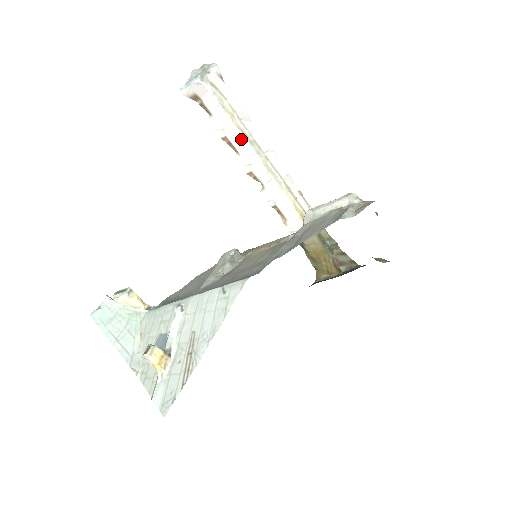
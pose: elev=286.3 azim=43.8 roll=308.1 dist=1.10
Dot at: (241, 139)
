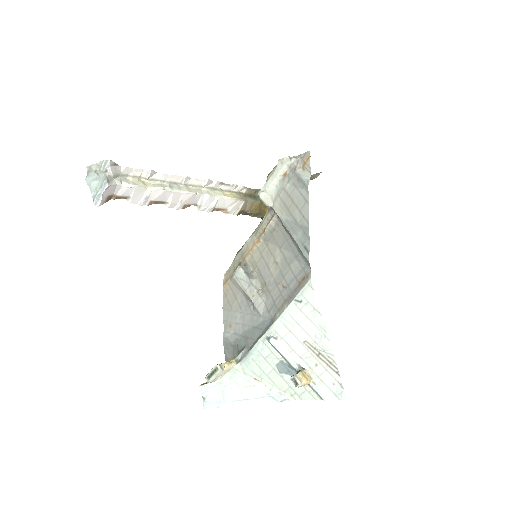
Dot at: (164, 192)
